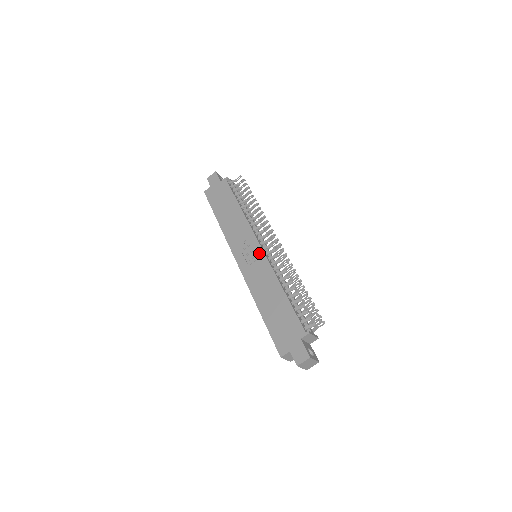
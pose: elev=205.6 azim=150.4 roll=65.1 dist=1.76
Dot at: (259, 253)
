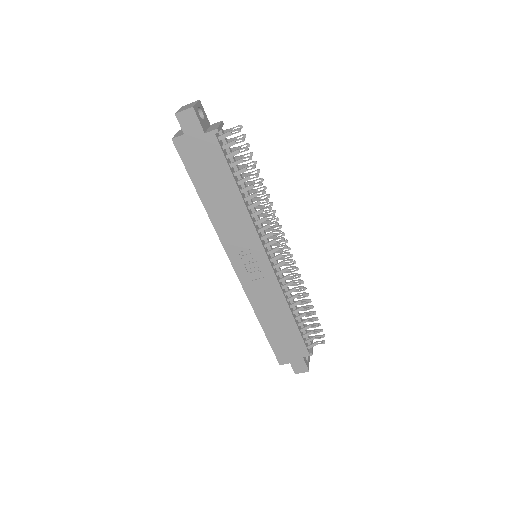
Dot at: (266, 268)
